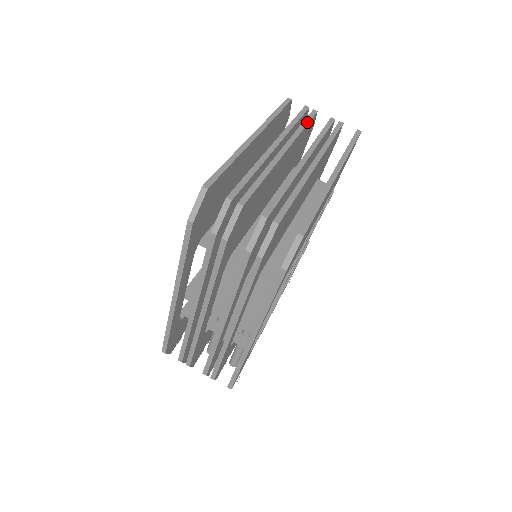
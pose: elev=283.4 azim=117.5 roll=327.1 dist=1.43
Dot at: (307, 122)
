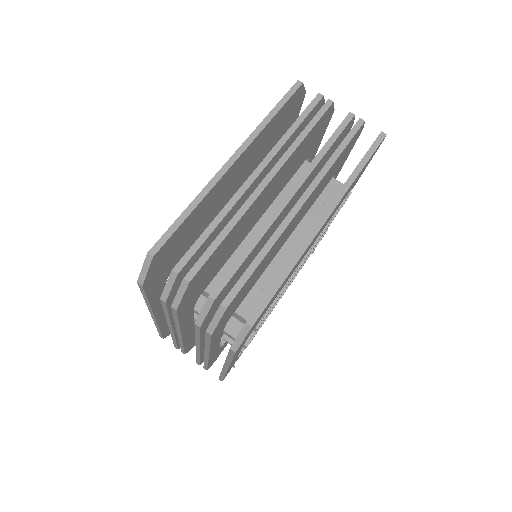
Dot at: (312, 125)
